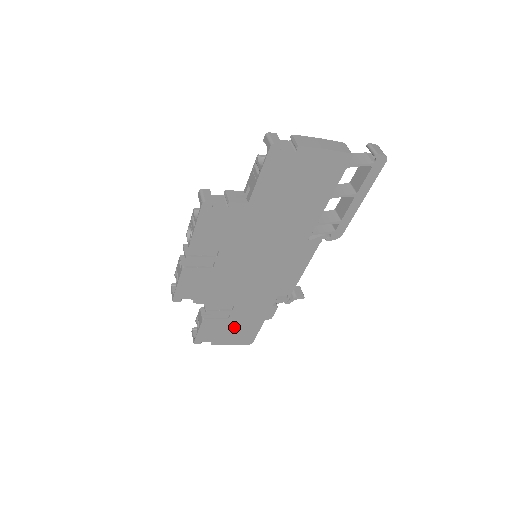
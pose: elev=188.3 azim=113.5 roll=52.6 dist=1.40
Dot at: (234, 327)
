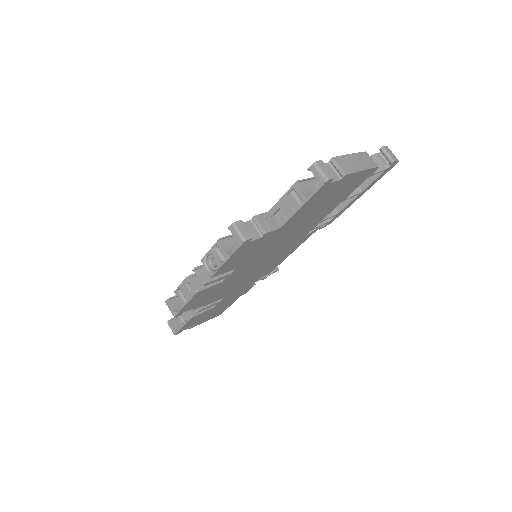
Dot at: (214, 311)
